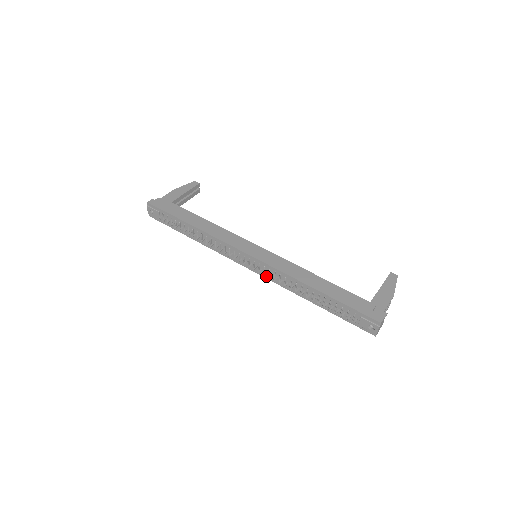
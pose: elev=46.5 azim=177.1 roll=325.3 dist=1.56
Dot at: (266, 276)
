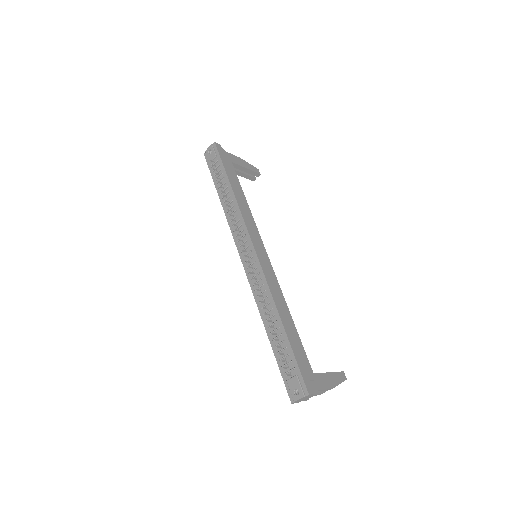
Dot at: (250, 276)
